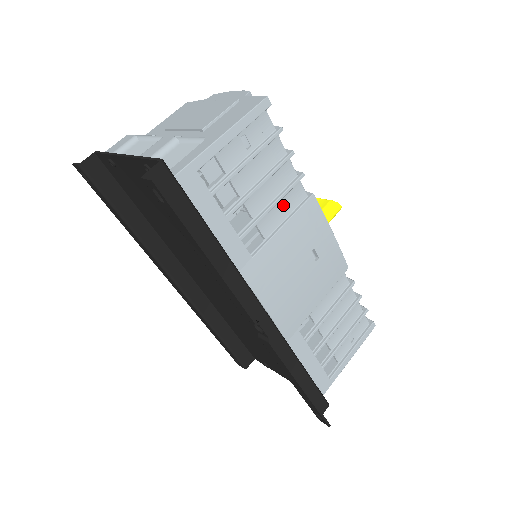
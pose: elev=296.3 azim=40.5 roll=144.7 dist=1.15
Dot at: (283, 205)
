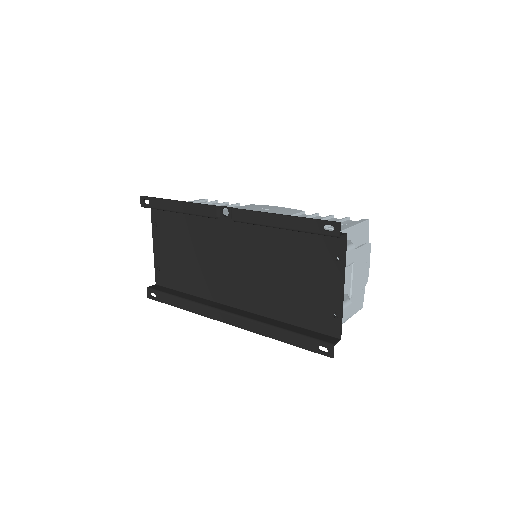
Dot at: occluded
